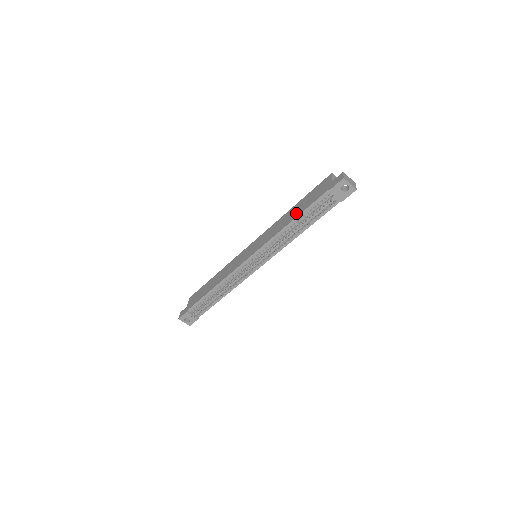
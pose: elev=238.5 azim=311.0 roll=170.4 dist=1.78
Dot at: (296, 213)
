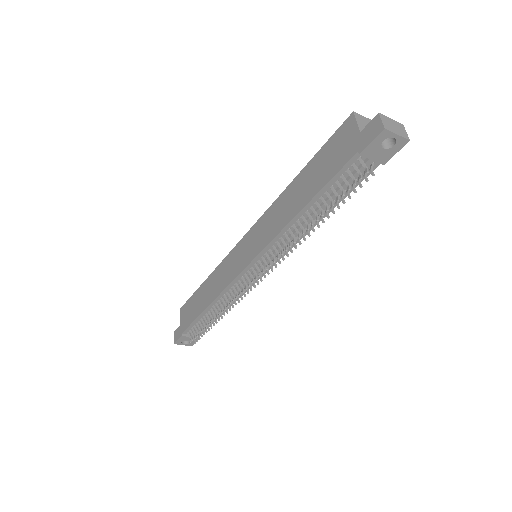
Dot at: (305, 194)
